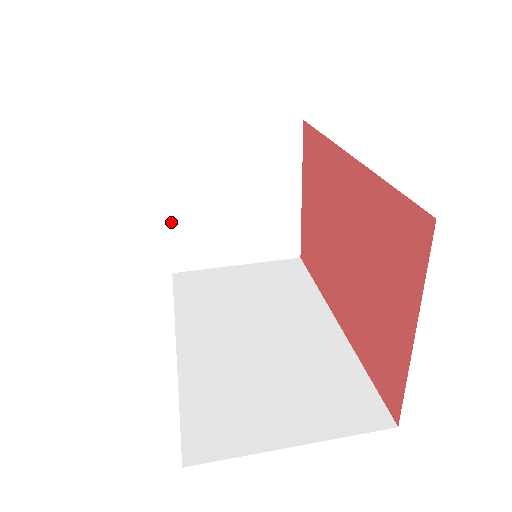
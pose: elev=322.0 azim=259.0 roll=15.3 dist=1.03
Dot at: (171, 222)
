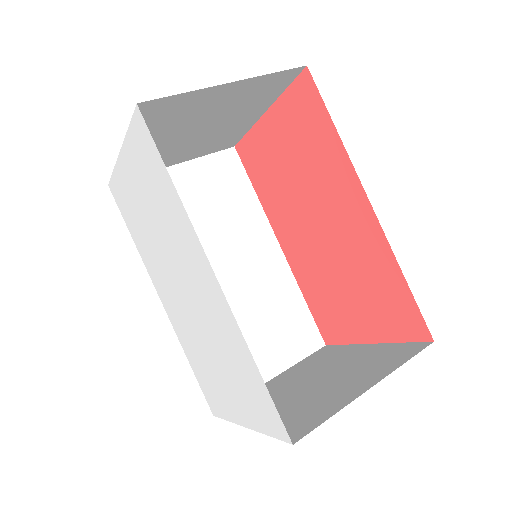
Dot at: occluded
